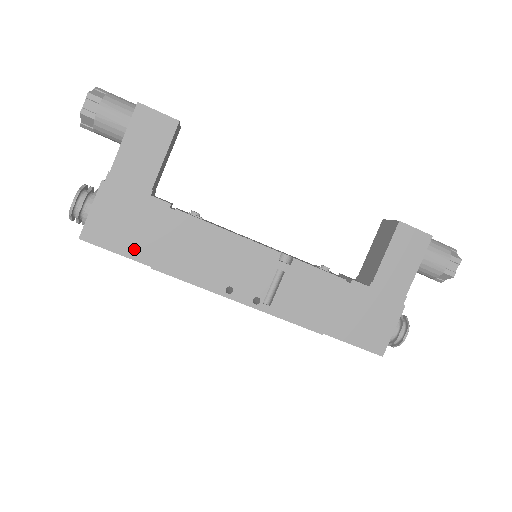
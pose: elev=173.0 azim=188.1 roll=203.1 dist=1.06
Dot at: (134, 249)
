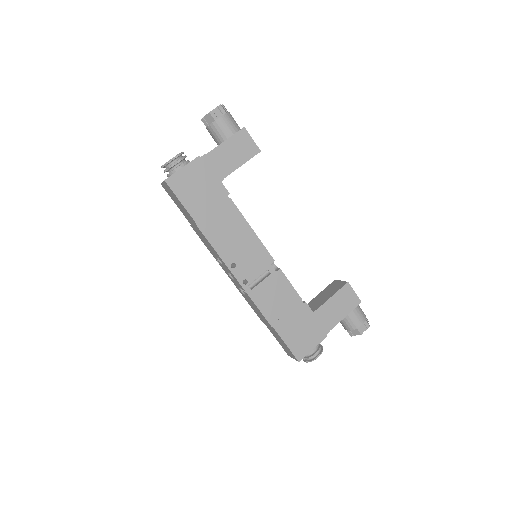
Dot at: (193, 206)
